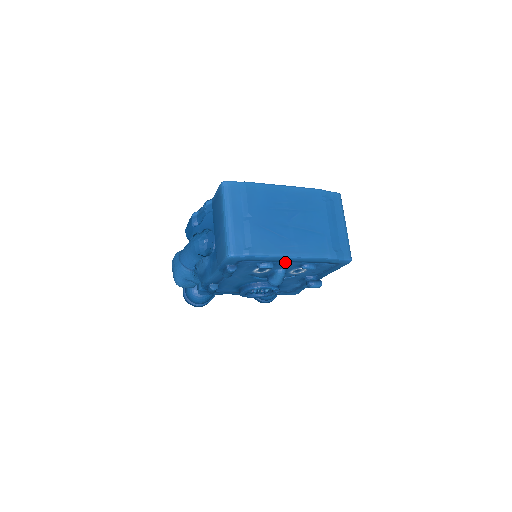
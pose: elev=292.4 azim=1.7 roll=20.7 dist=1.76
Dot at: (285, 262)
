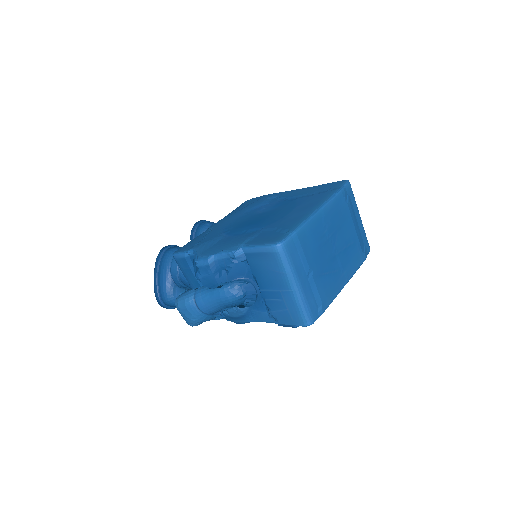
Dot at: occluded
